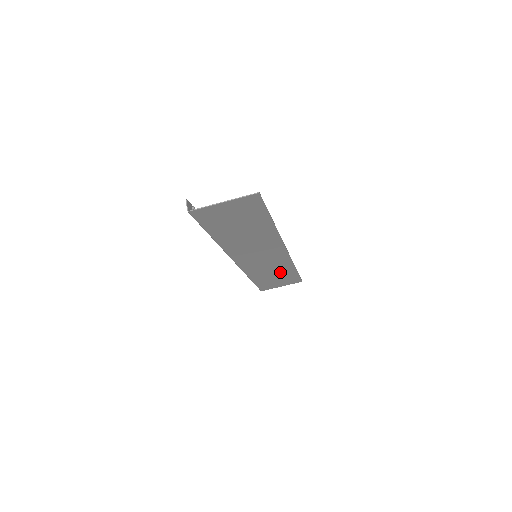
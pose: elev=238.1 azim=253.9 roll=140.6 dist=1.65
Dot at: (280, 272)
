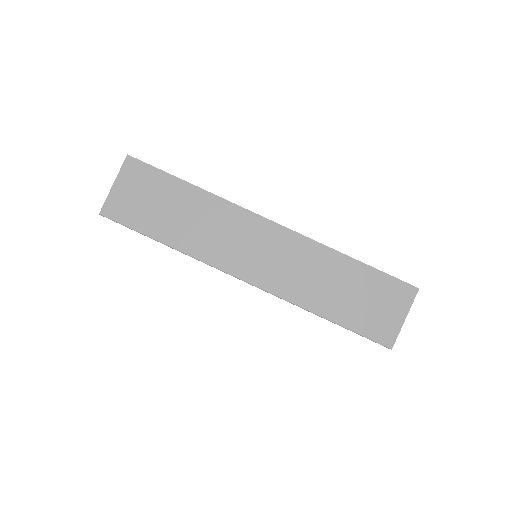
Dot at: (341, 278)
